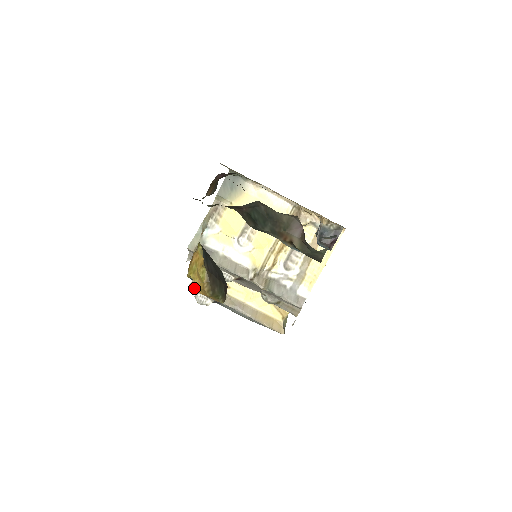
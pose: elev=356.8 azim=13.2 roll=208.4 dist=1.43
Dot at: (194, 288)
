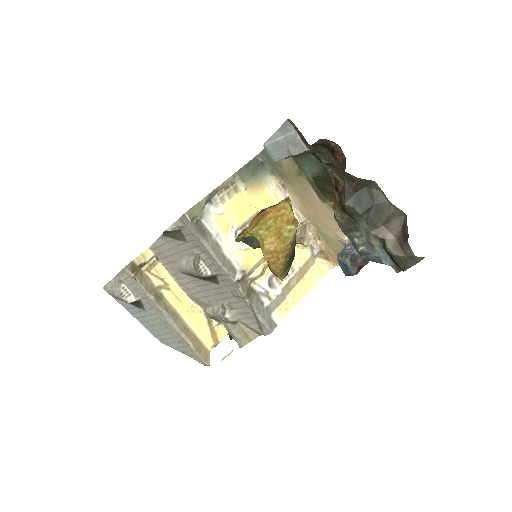
Dot at: (129, 273)
